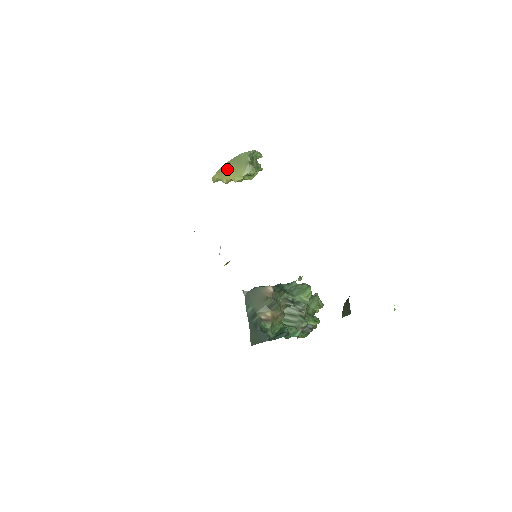
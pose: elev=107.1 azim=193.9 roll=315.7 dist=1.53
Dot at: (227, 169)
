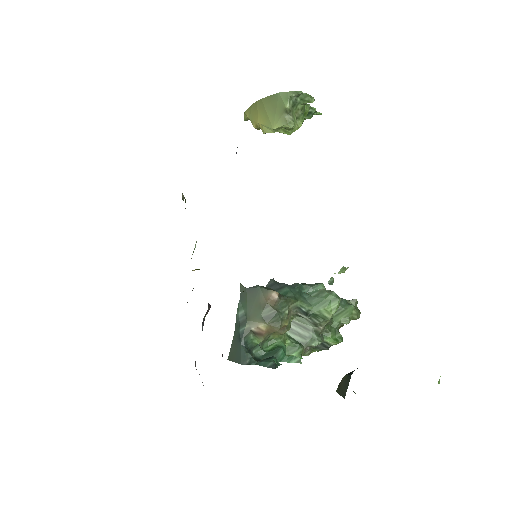
Dot at: (258, 110)
